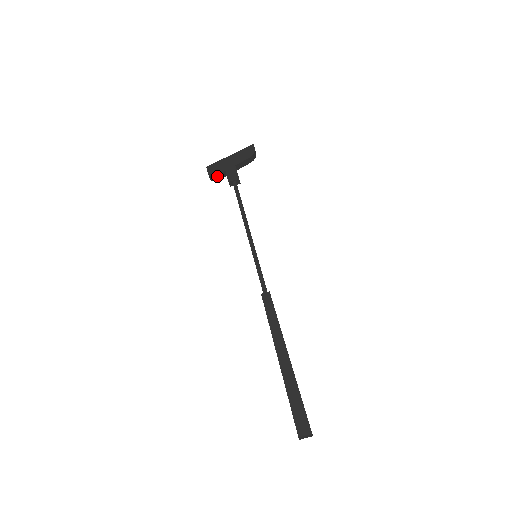
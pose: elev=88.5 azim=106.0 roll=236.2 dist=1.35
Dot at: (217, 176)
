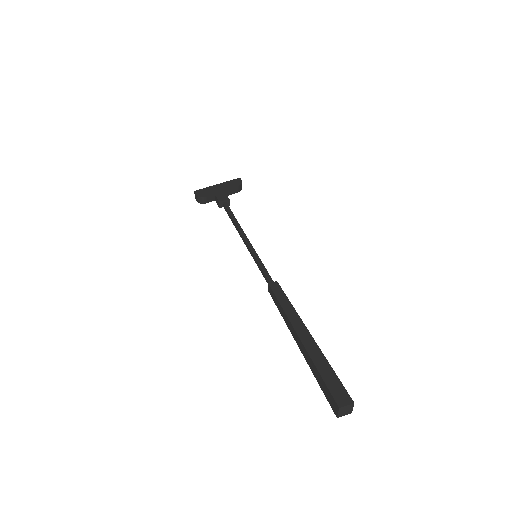
Dot at: (206, 198)
